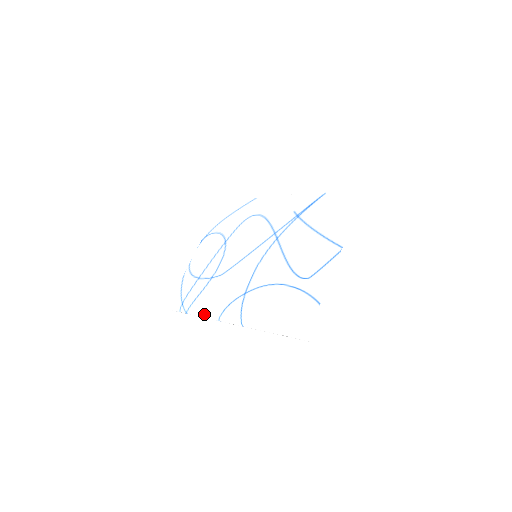
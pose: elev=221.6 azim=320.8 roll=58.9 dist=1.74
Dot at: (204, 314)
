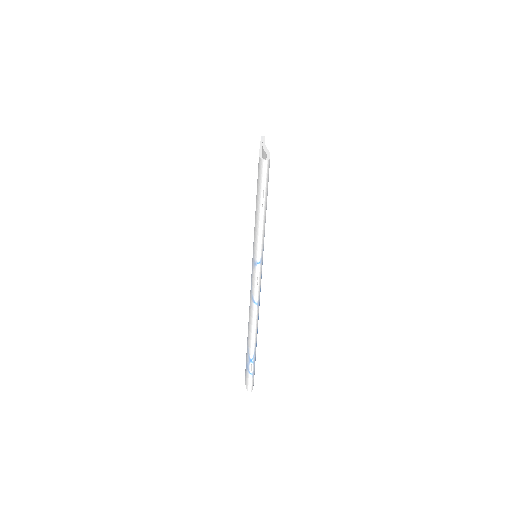
Dot at: (251, 327)
